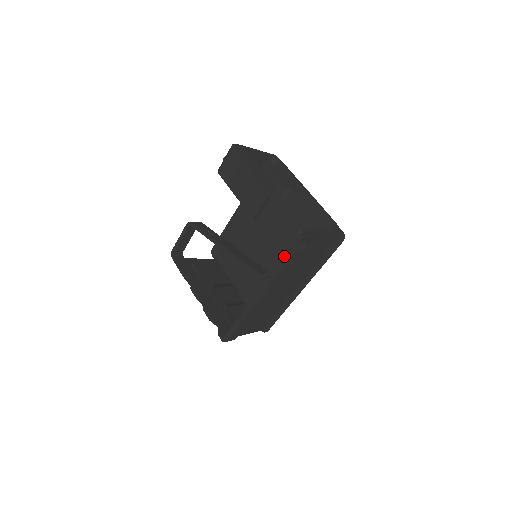
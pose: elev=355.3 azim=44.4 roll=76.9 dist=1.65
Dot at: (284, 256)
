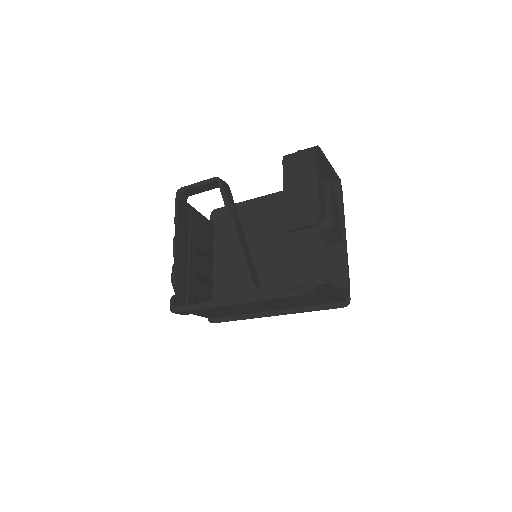
Dot at: (289, 288)
